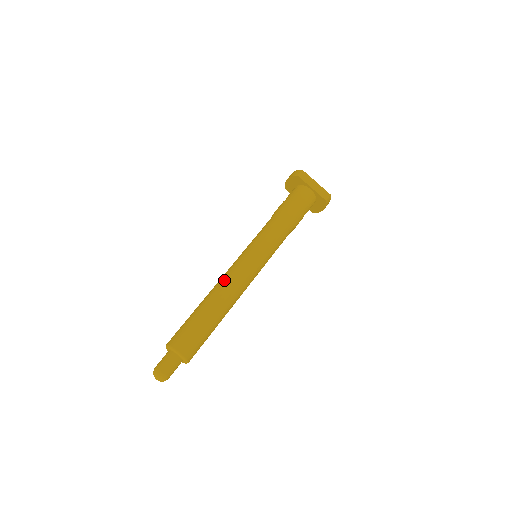
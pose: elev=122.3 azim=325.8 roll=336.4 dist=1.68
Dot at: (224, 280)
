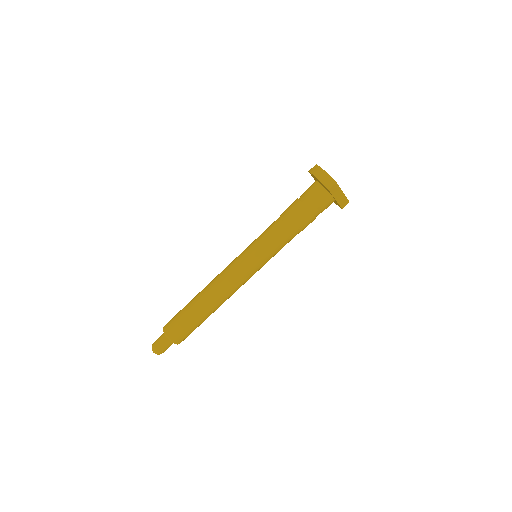
Dot at: (223, 288)
